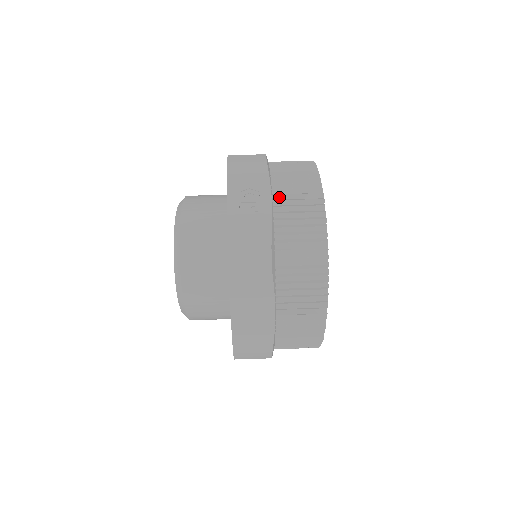
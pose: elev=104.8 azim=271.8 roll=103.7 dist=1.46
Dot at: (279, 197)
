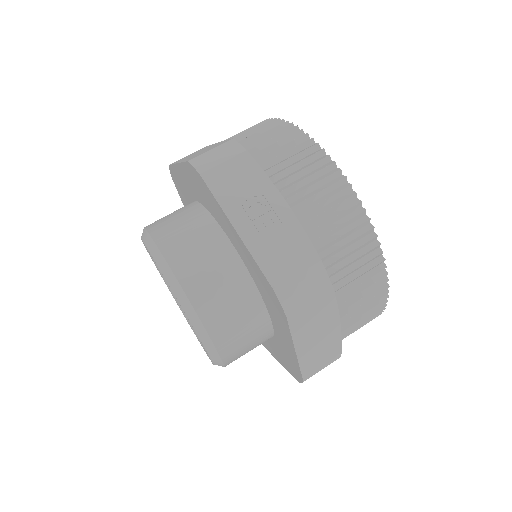
Dot at: (289, 191)
